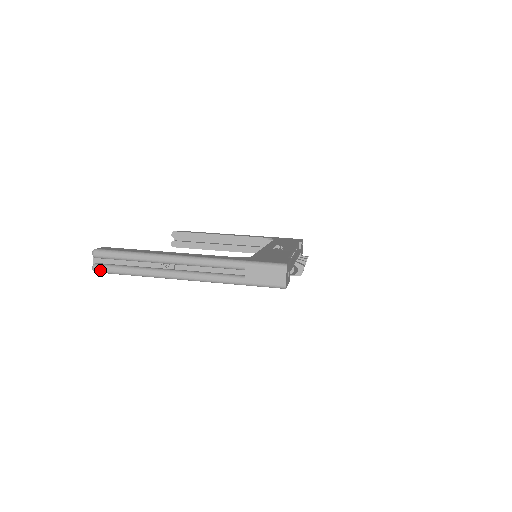
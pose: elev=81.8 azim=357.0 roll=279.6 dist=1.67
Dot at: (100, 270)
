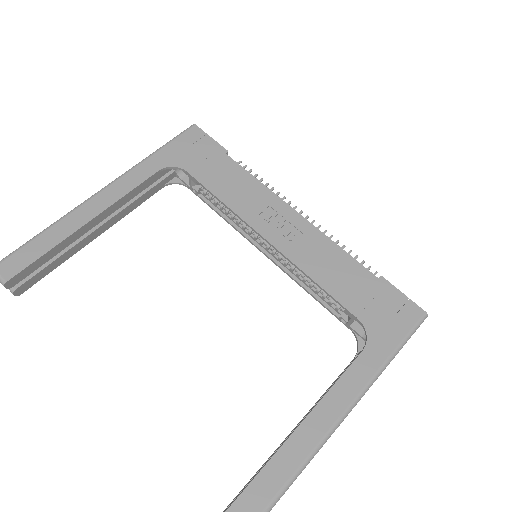
Dot at: out of frame
